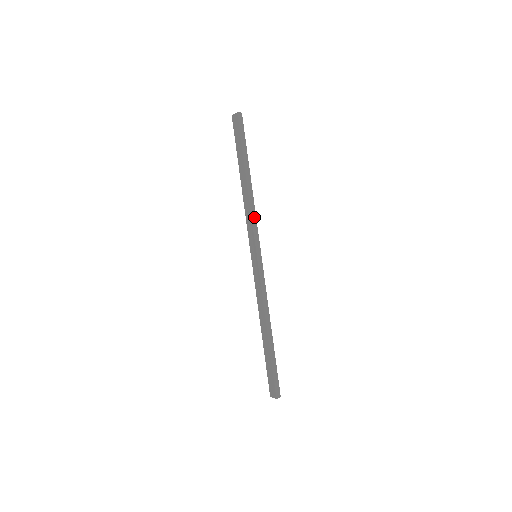
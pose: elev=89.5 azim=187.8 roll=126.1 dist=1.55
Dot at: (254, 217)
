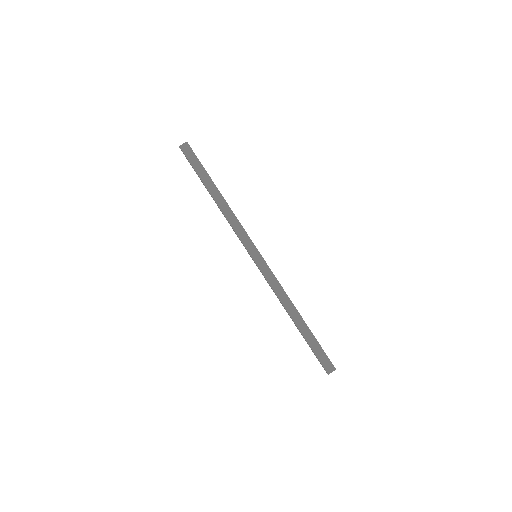
Dot at: (240, 223)
